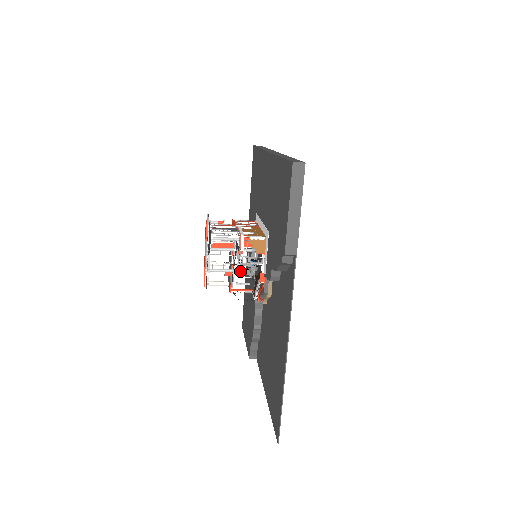
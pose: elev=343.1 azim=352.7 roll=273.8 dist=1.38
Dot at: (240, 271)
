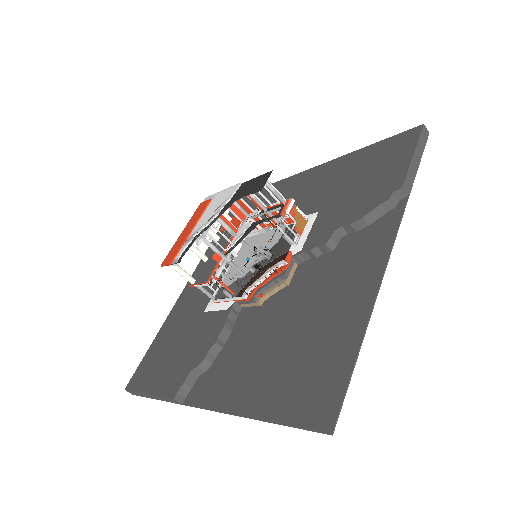
Dot at: (232, 262)
